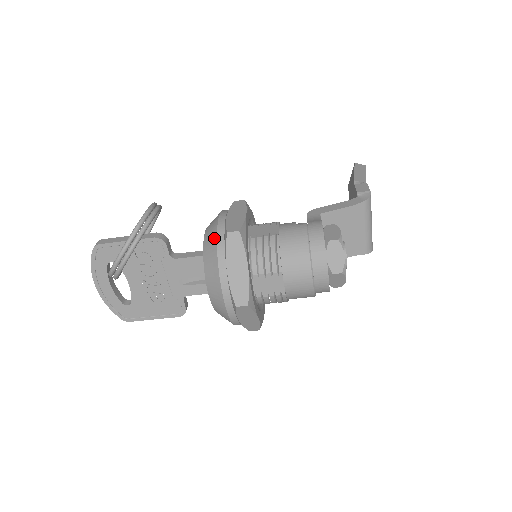
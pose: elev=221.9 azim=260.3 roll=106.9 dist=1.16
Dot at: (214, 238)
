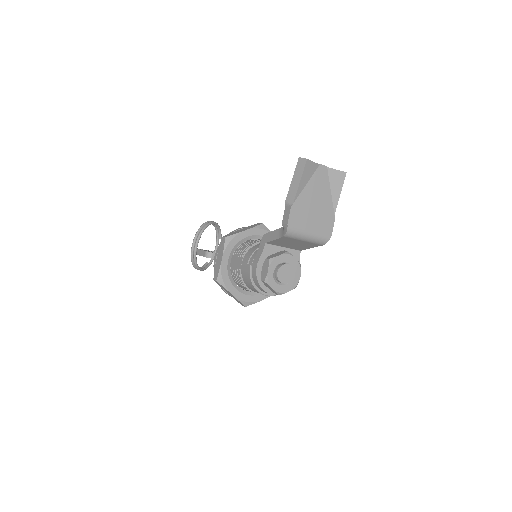
Dot at: occluded
